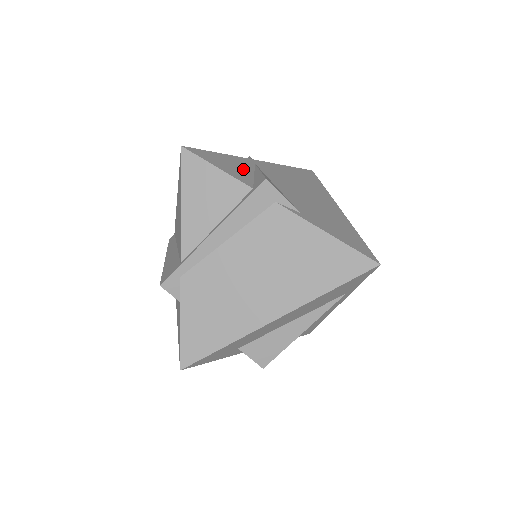
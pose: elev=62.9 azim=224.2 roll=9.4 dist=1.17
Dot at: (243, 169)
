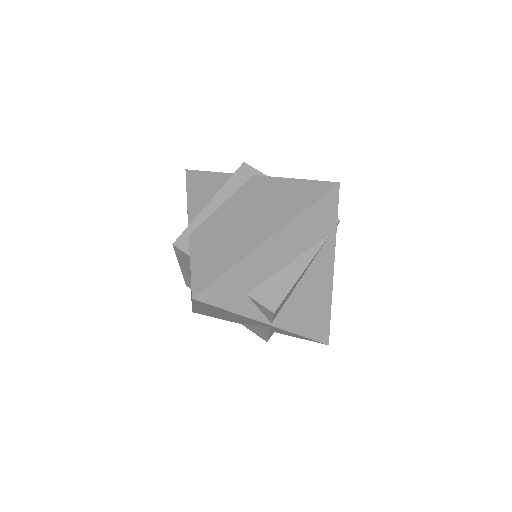
Dot at: occluded
